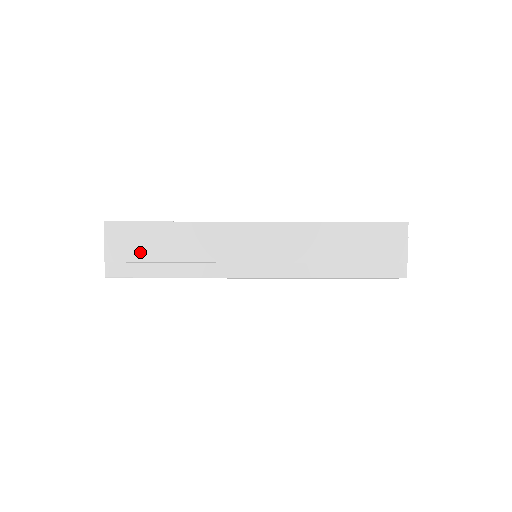
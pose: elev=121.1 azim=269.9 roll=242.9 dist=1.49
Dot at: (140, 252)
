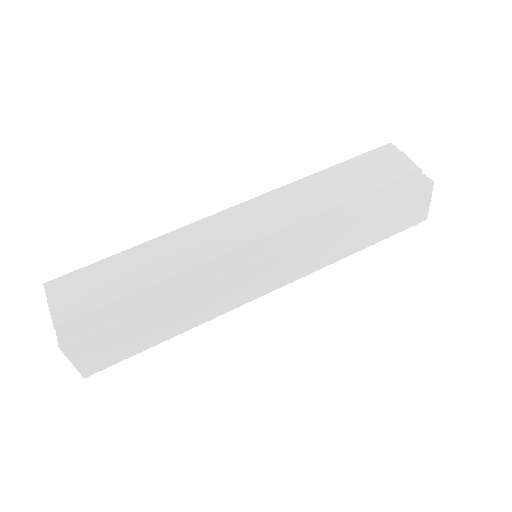
Dot at: (102, 294)
